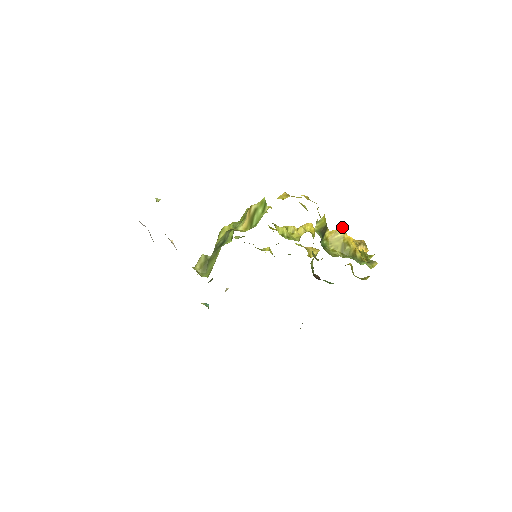
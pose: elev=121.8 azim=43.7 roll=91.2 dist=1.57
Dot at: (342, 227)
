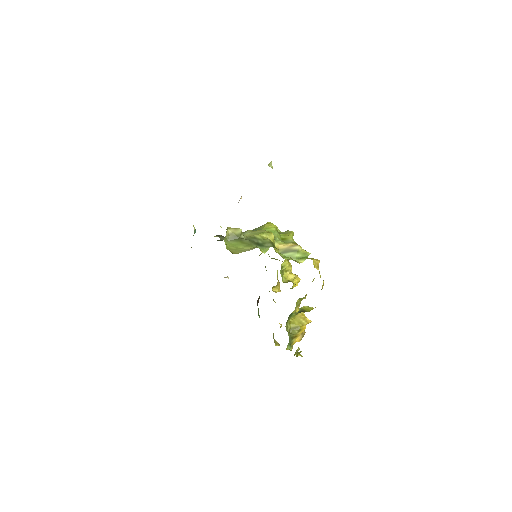
Dot at: occluded
